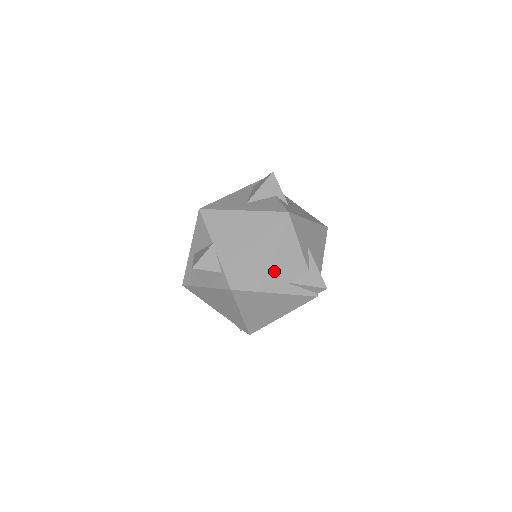
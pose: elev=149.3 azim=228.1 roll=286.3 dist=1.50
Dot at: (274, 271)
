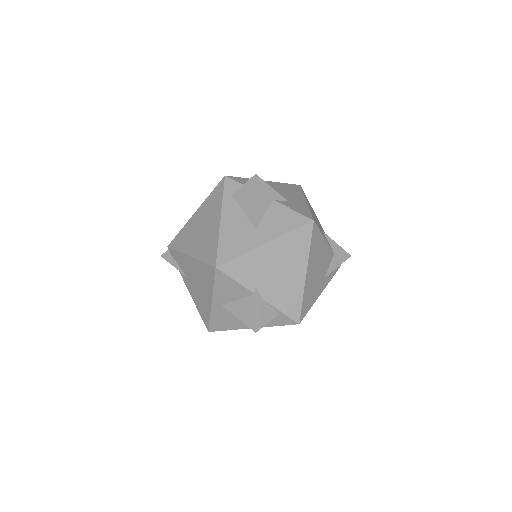
Dot at: (317, 278)
